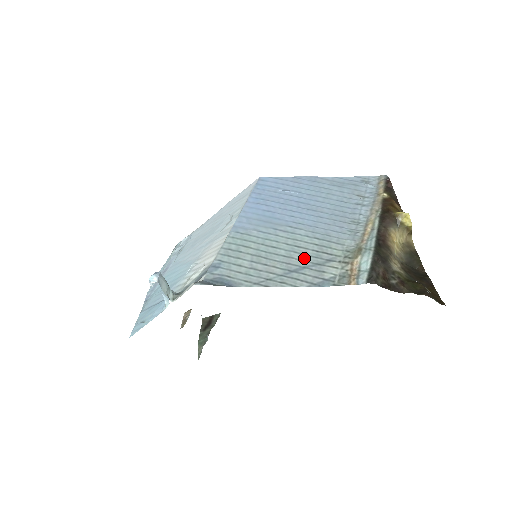
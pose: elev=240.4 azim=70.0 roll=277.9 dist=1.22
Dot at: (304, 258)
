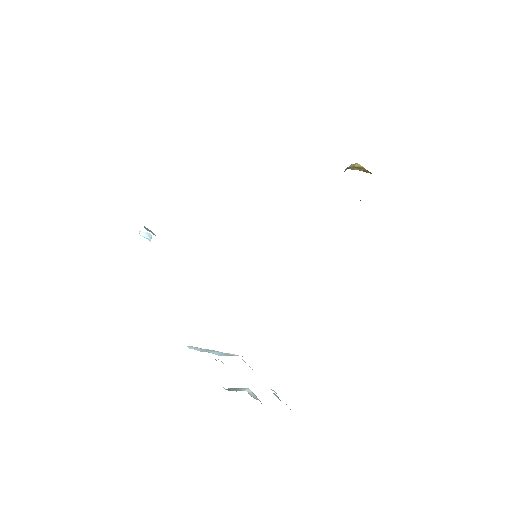
Dot at: occluded
